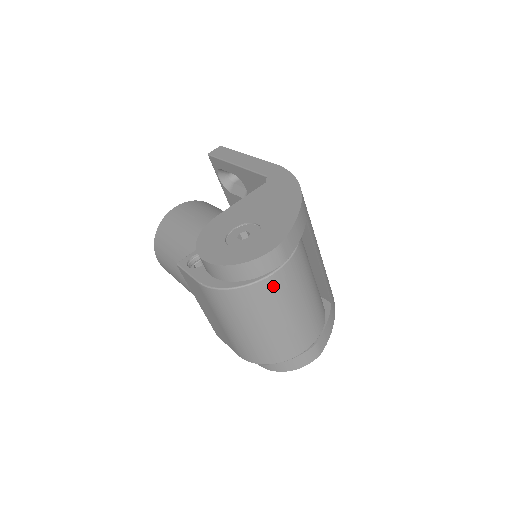
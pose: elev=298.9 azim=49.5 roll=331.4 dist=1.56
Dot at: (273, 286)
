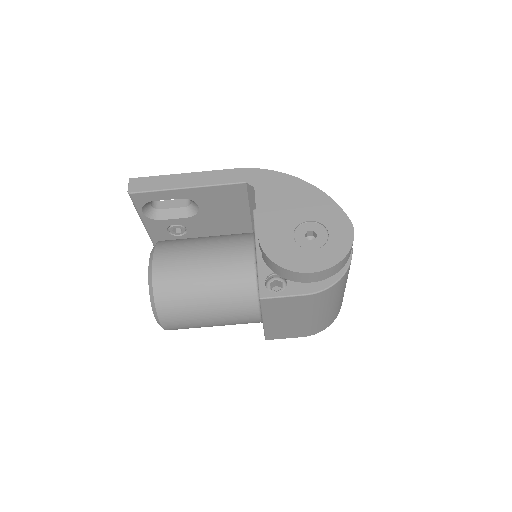
Dot at: occluded
